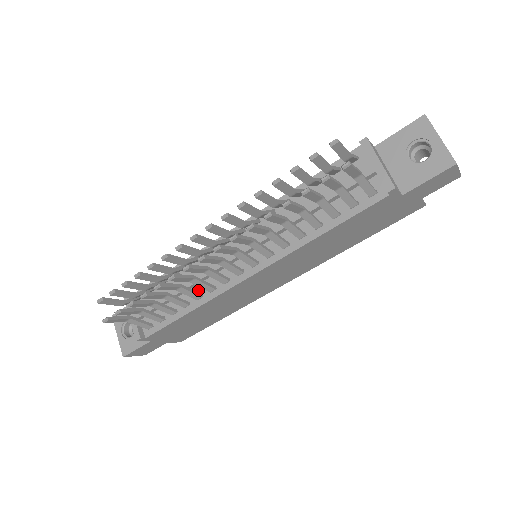
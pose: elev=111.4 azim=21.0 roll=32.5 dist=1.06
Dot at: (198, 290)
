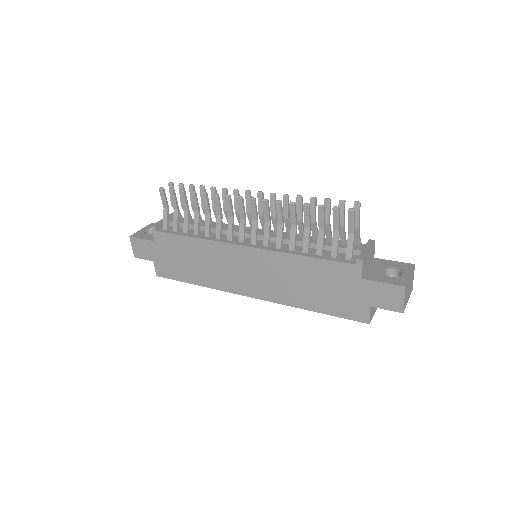
Dot at: (211, 234)
